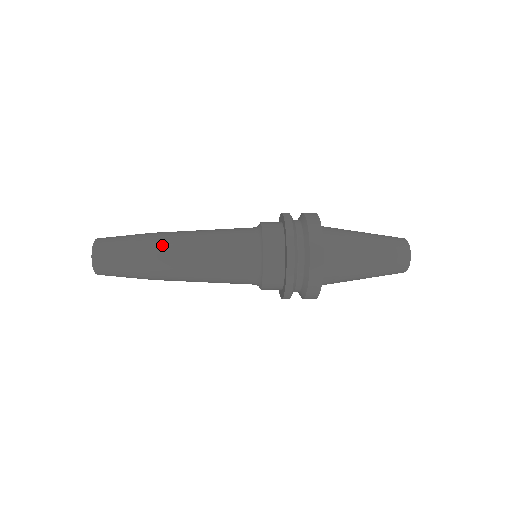
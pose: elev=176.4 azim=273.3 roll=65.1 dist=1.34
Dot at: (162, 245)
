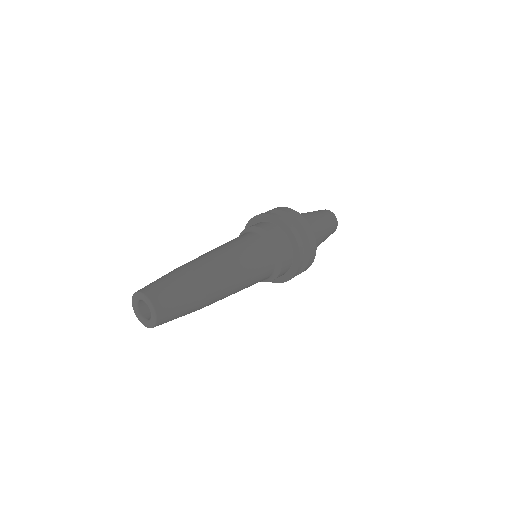
Dot at: (205, 268)
